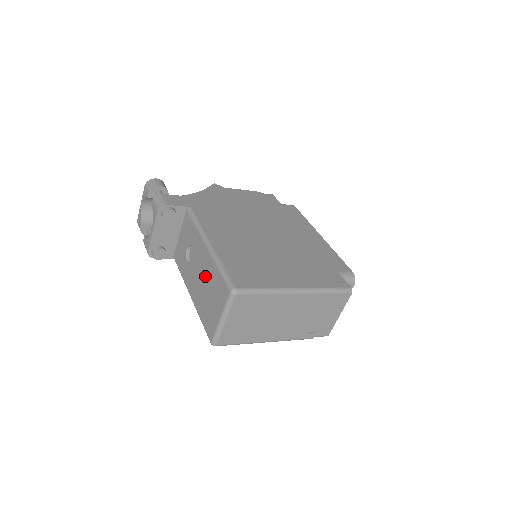
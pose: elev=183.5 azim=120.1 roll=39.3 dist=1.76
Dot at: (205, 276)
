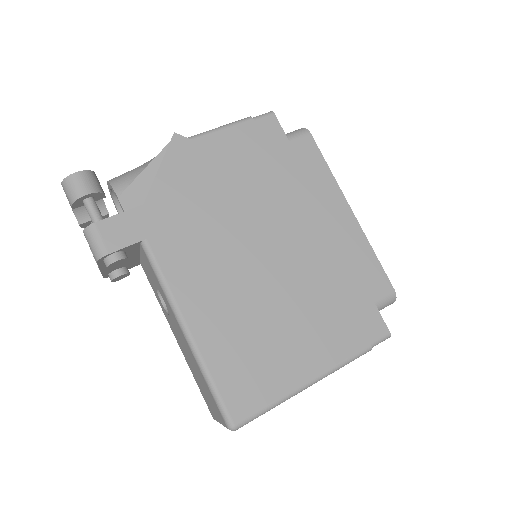
Dot at: (190, 359)
